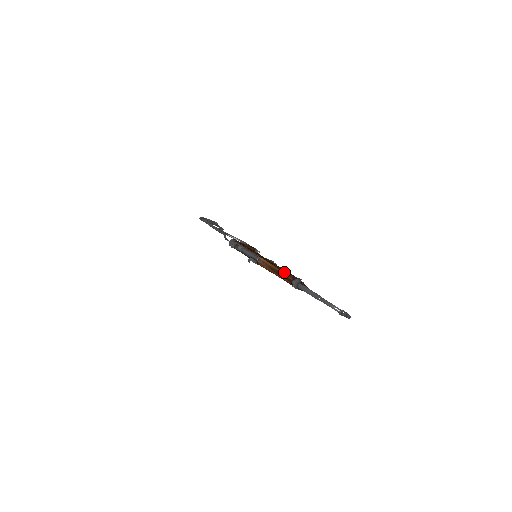
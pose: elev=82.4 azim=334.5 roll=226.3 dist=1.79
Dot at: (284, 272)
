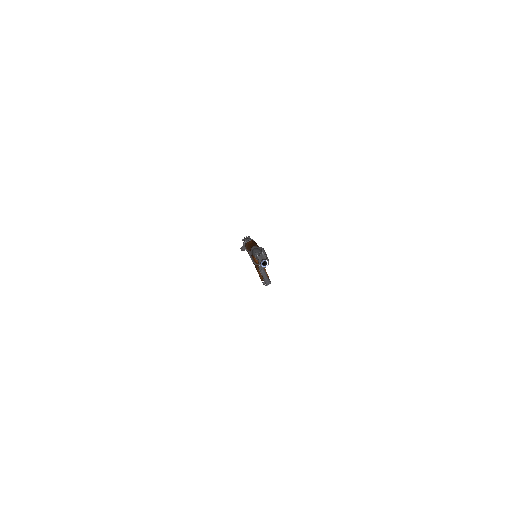
Dot at: occluded
